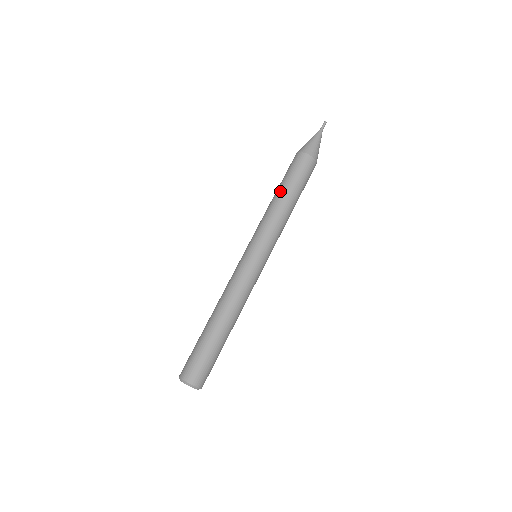
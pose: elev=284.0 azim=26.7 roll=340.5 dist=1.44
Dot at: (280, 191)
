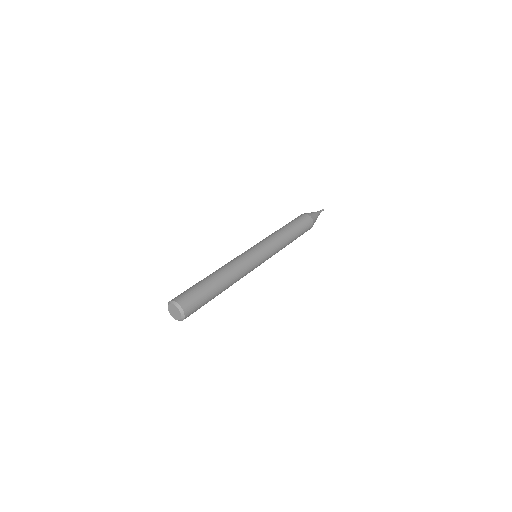
Dot at: (287, 226)
